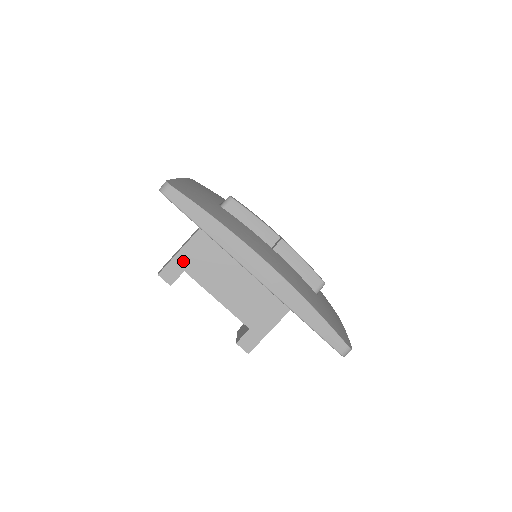
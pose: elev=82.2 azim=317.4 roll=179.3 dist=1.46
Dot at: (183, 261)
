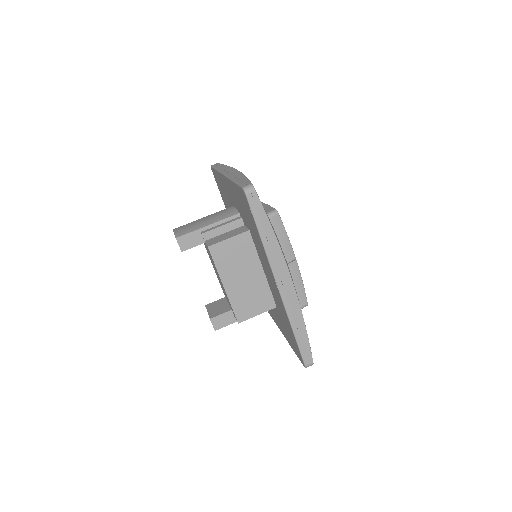
Dot at: (205, 238)
